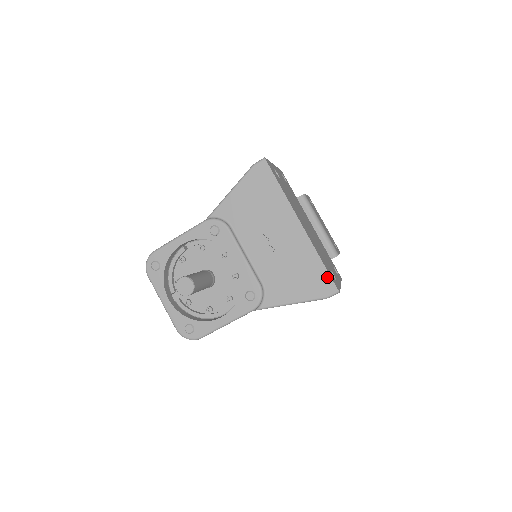
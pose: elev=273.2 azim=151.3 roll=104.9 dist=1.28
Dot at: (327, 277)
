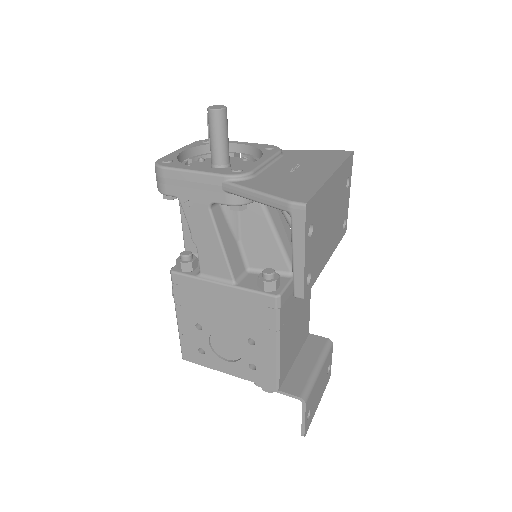
Dot at: (310, 195)
